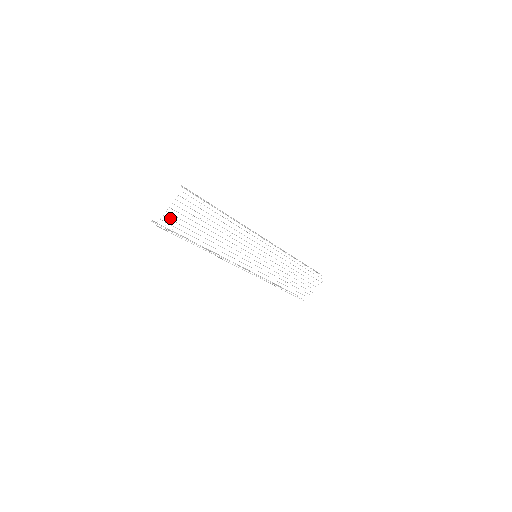
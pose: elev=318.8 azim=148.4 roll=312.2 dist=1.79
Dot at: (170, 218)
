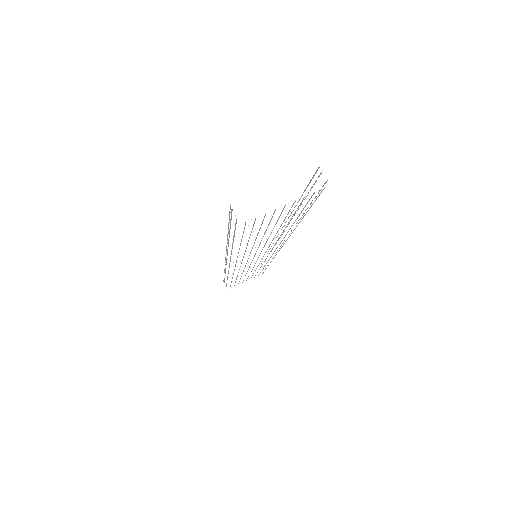
Dot at: (265, 217)
